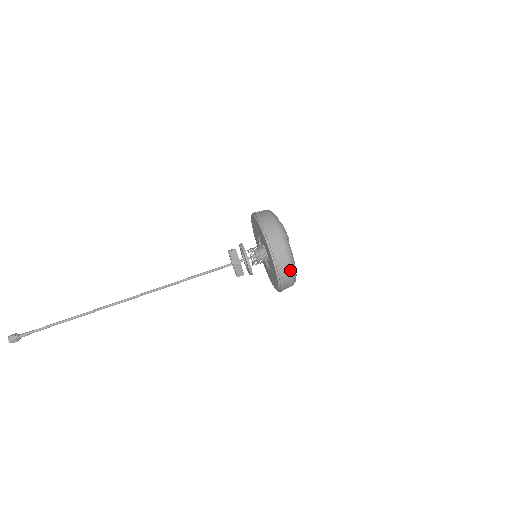
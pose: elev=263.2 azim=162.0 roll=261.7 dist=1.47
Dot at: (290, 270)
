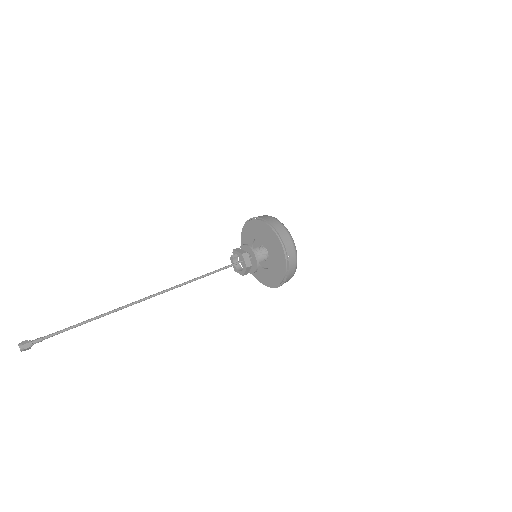
Dot at: (292, 242)
